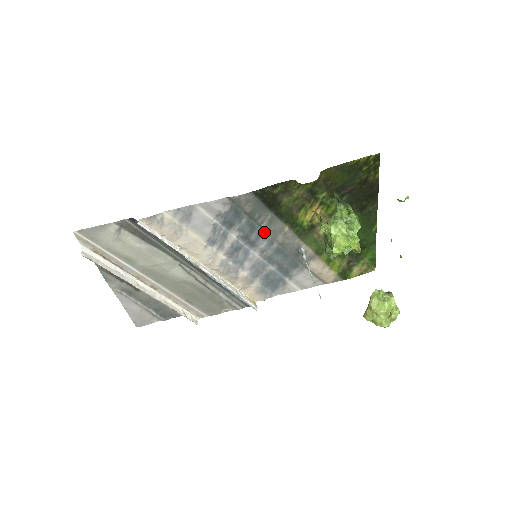
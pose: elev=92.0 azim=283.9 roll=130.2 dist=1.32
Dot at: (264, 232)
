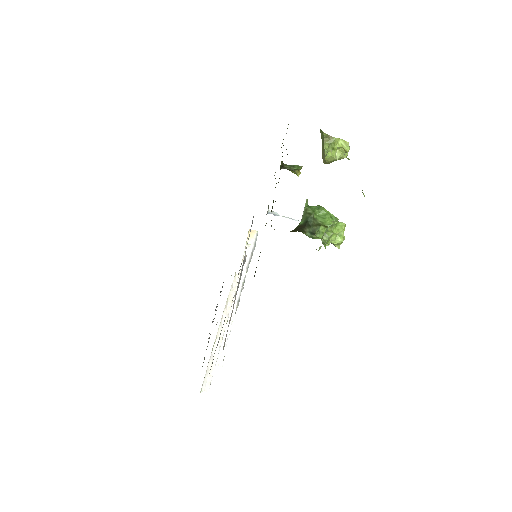
Dot at: occluded
